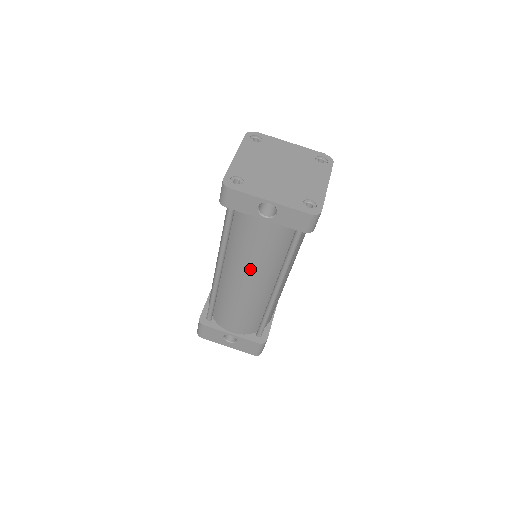
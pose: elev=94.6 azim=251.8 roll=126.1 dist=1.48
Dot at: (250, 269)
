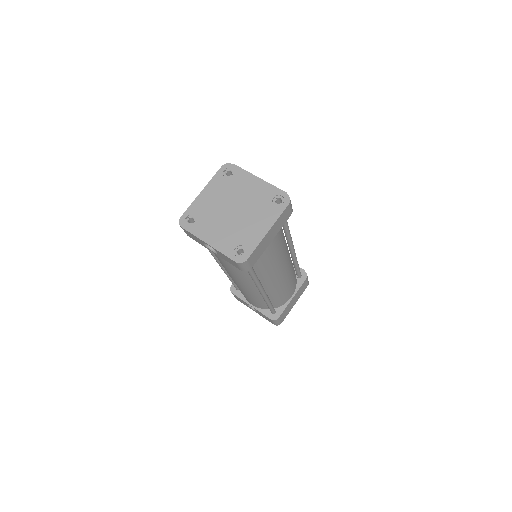
Dot at: (231, 275)
